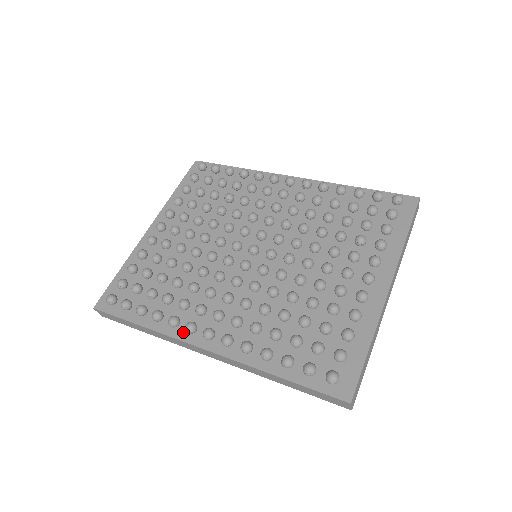
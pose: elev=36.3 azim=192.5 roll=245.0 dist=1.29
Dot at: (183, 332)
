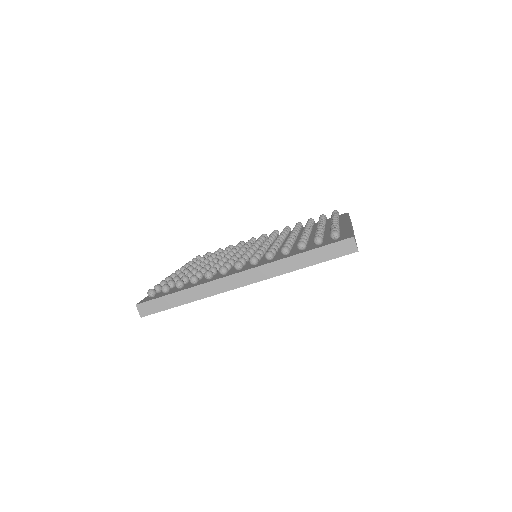
Dot at: (217, 278)
